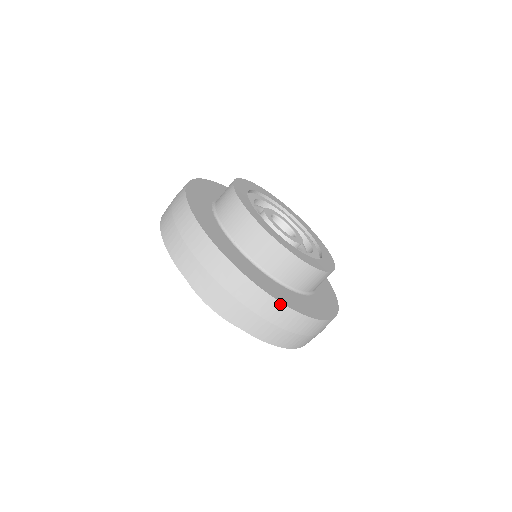
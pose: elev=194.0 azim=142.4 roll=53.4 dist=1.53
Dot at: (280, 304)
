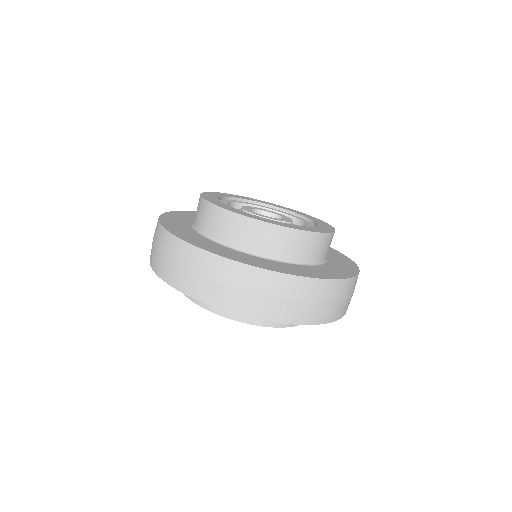
Dot at: (326, 281)
